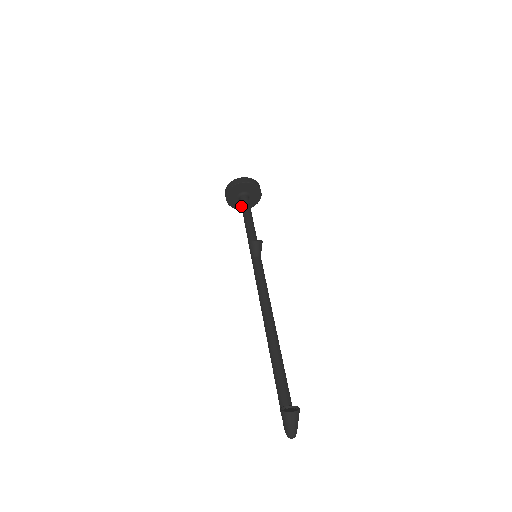
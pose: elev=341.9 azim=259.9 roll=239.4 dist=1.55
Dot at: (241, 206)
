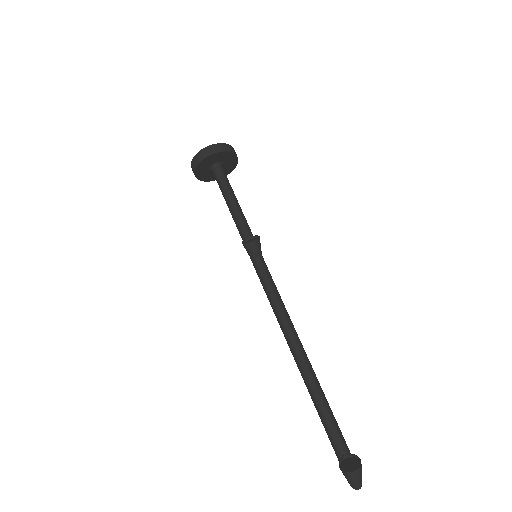
Dot at: occluded
